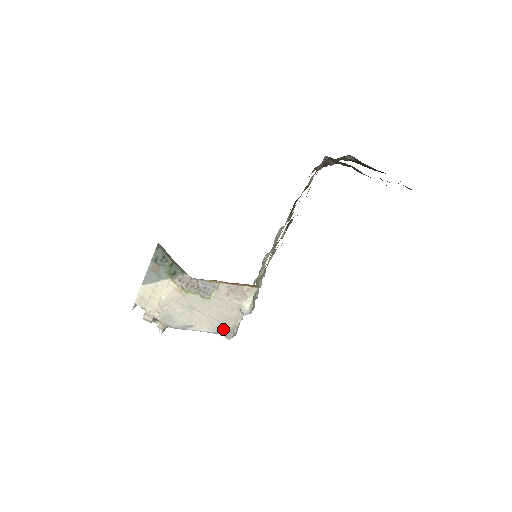
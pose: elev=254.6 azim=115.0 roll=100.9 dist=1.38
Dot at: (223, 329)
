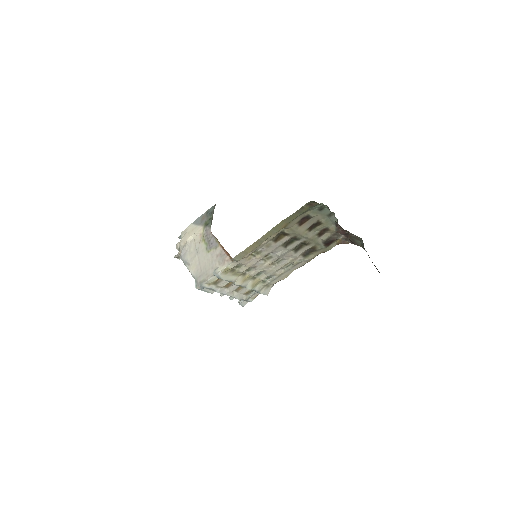
Dot at: (199, 278)
